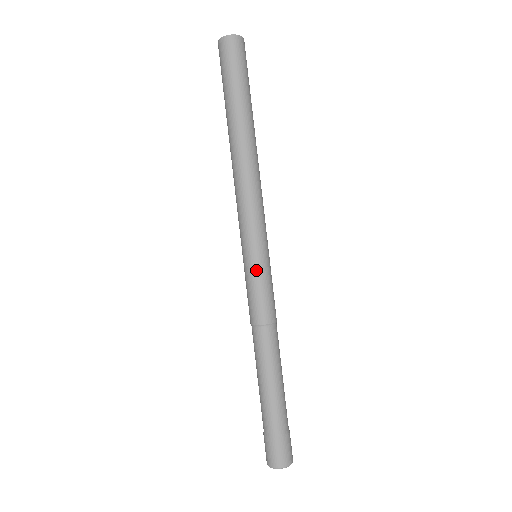
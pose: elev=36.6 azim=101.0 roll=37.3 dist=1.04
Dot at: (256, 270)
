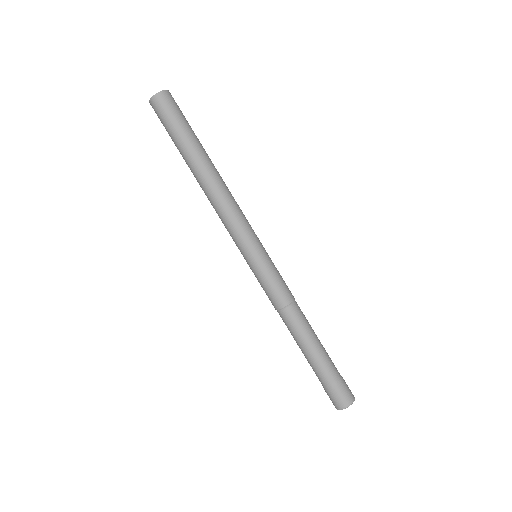
Dot at: (263, 266)
